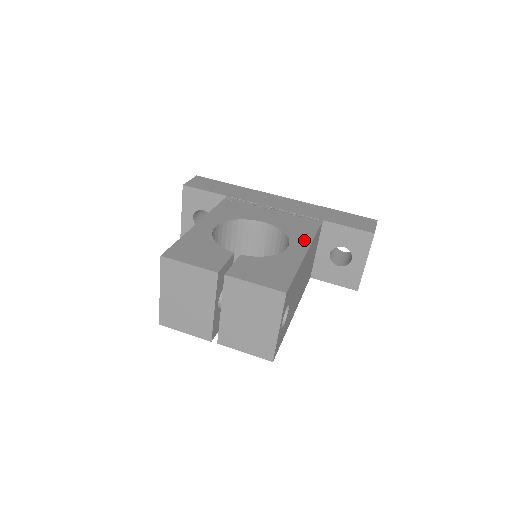
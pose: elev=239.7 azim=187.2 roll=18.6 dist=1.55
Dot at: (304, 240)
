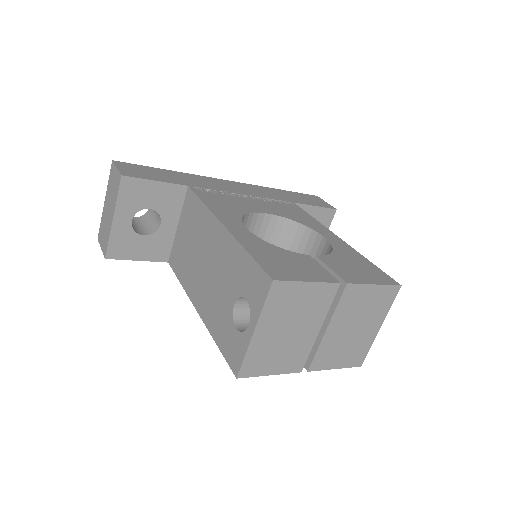
Dot at: (320, 227)
